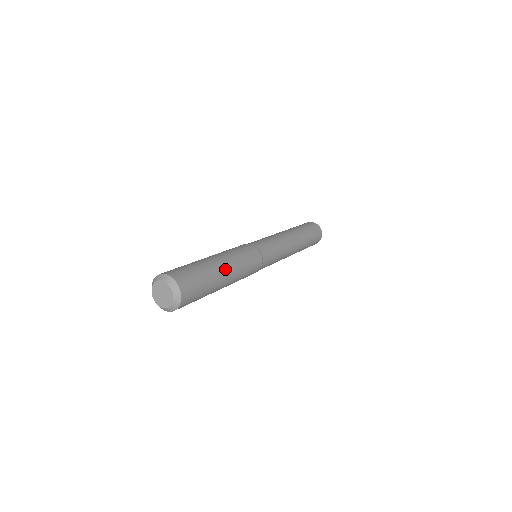
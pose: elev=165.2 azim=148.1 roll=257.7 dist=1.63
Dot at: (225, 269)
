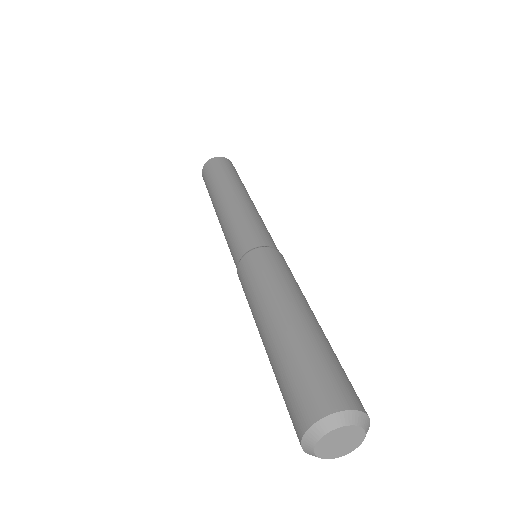
Dot at: occluded
